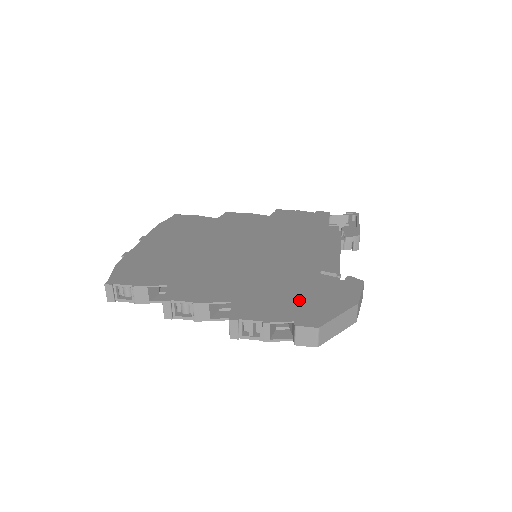
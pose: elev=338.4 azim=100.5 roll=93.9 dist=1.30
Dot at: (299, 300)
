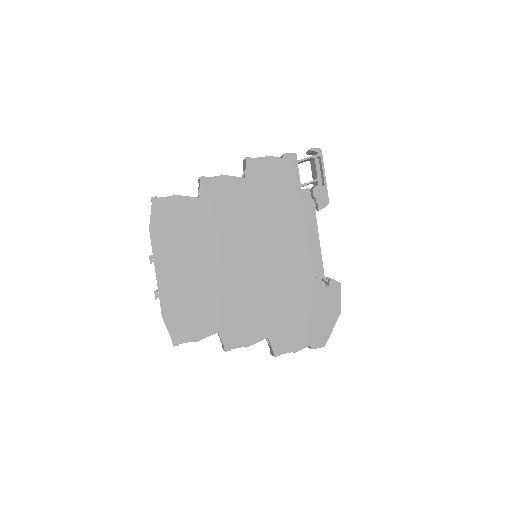
Dot at: (307, 322)
